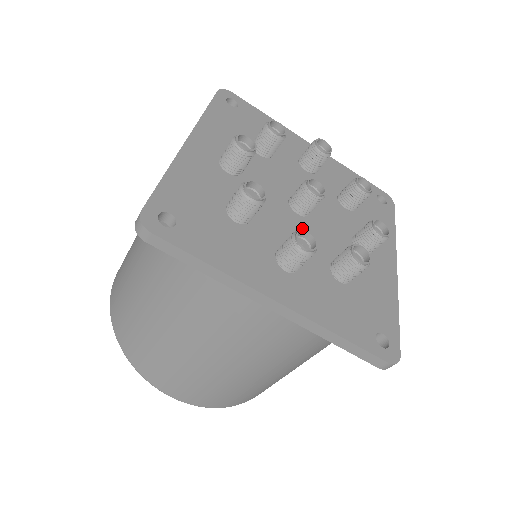
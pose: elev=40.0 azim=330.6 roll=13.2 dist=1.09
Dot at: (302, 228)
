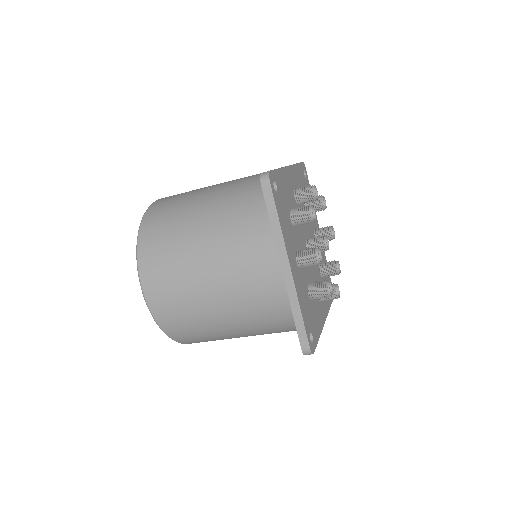
Dot at: occluded
